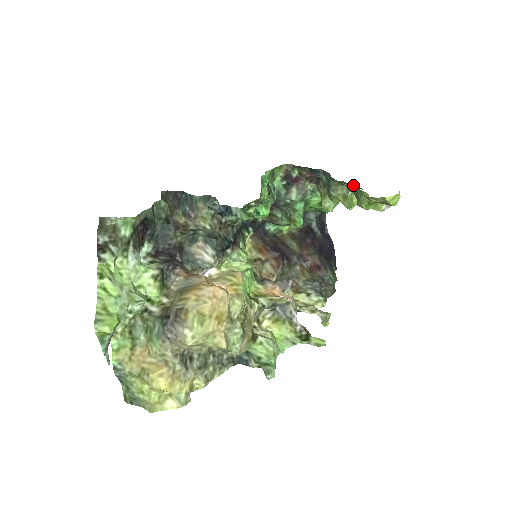
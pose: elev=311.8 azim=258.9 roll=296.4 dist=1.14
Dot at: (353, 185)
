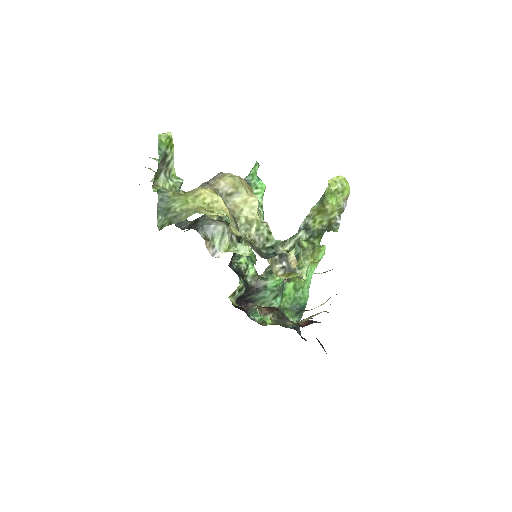
Dot at: (316, 243)
